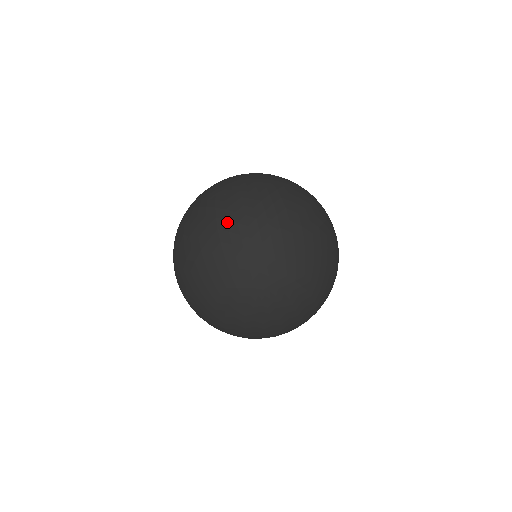
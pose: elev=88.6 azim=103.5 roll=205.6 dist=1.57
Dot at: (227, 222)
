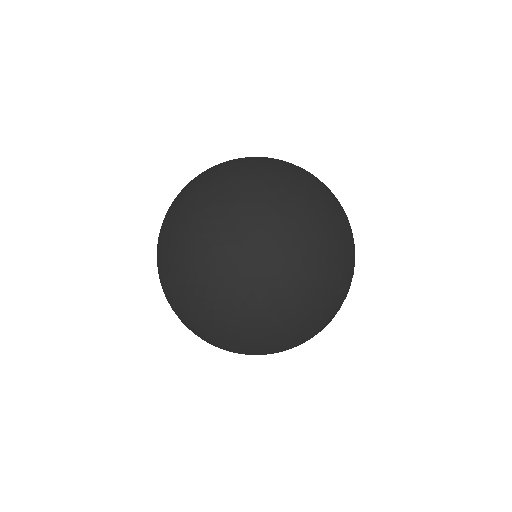
Dot at: (308, 249)
